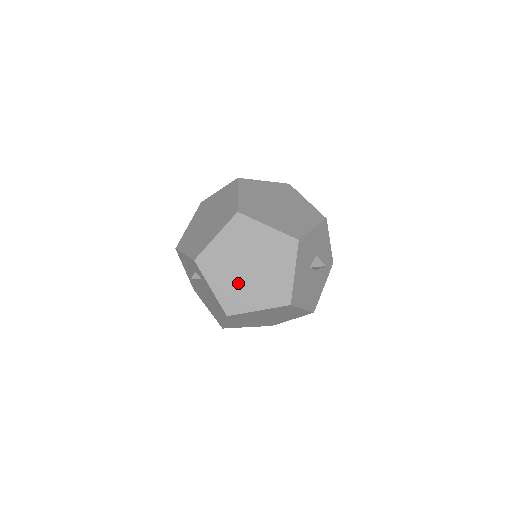
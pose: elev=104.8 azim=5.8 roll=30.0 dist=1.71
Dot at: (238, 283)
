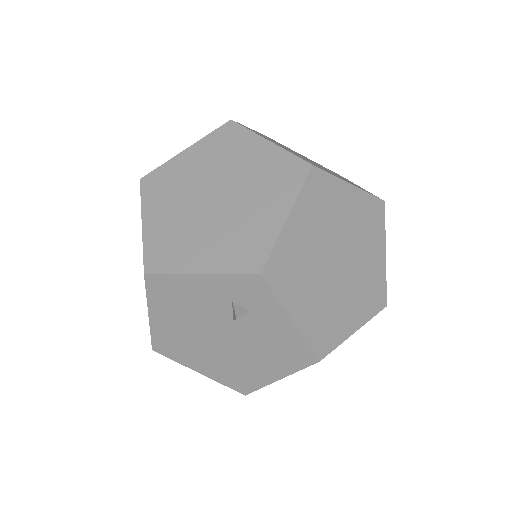
Dot at: (327, 295)
